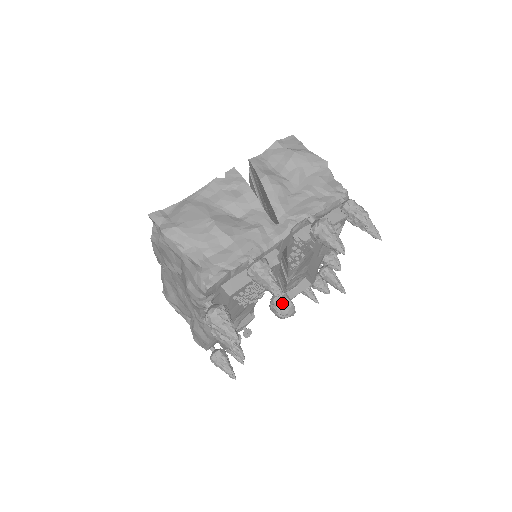
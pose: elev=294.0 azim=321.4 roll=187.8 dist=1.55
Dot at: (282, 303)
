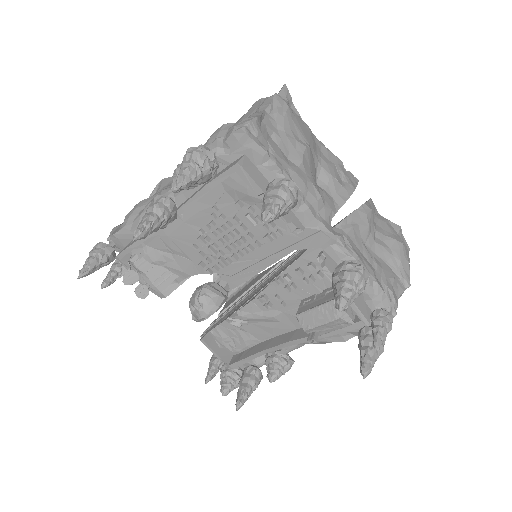
Dot at: (216, 292)
